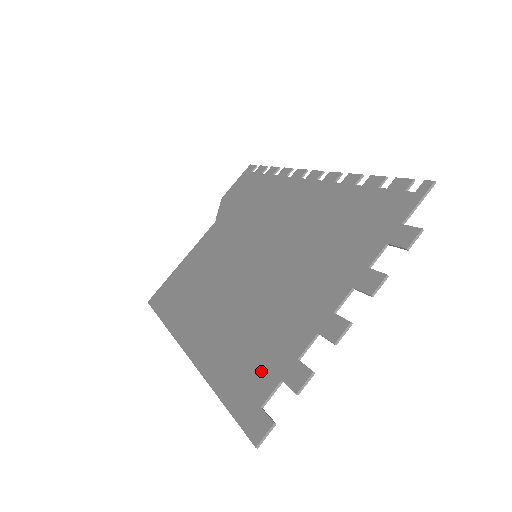
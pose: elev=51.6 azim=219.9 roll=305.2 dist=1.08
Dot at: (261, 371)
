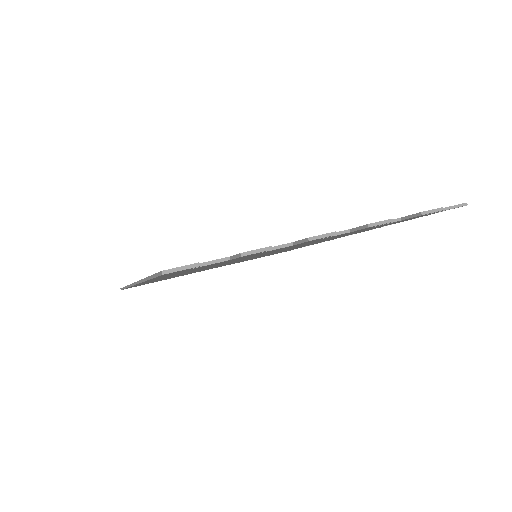
Dot at: occluded
